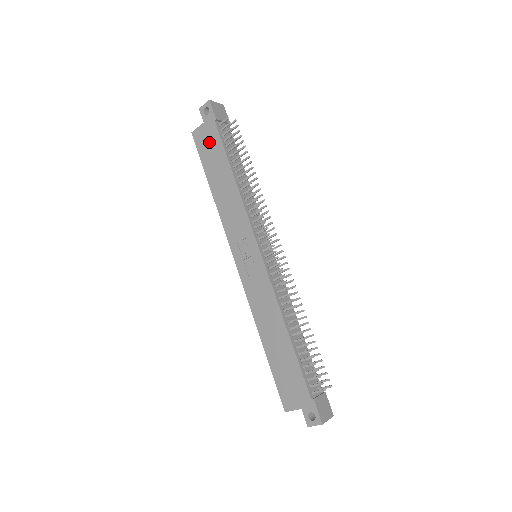
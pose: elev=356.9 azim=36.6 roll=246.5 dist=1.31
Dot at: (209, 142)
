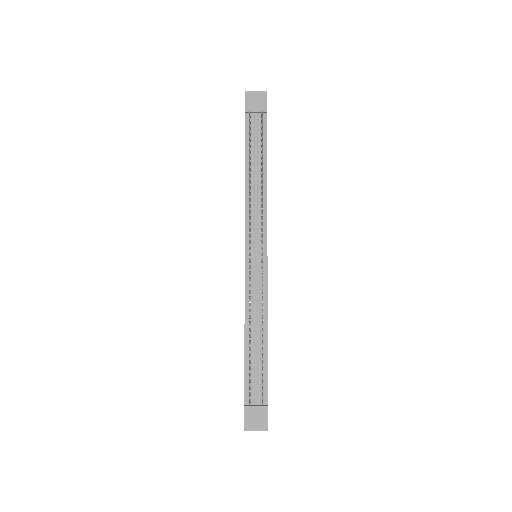
Dot at: occluded
